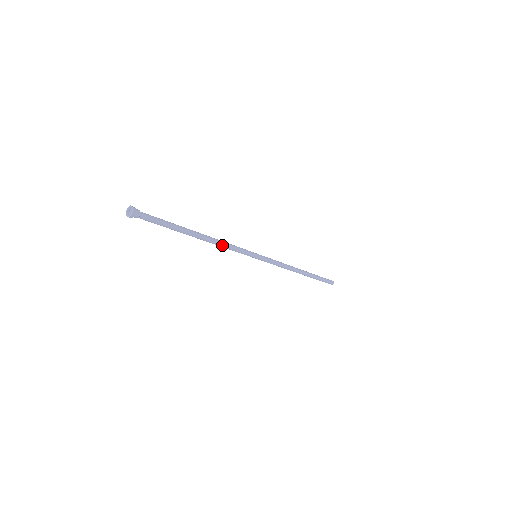
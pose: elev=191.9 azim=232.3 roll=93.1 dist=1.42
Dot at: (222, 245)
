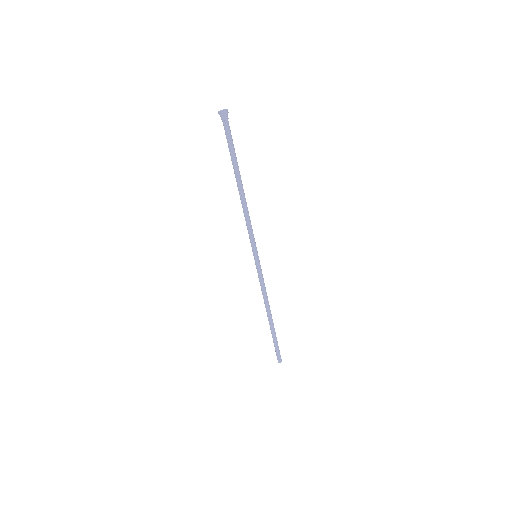
Dot at: (247, 213)
